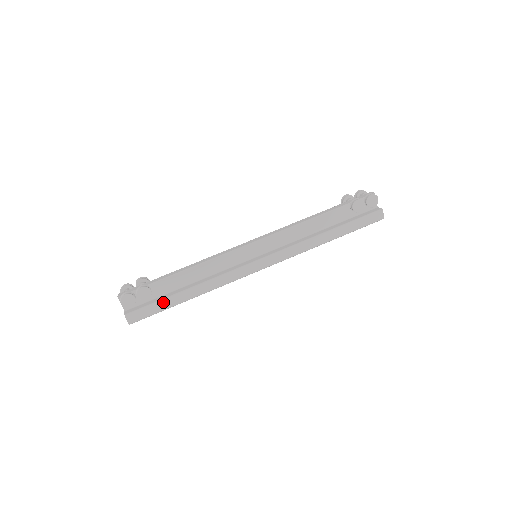
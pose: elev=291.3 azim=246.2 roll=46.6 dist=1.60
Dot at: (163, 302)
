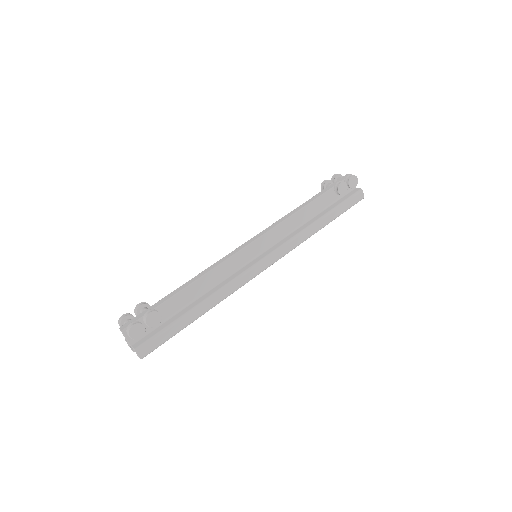
Dot at: (175, 325)
